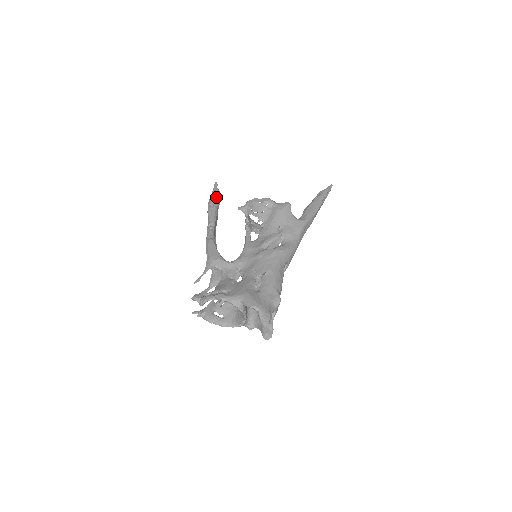
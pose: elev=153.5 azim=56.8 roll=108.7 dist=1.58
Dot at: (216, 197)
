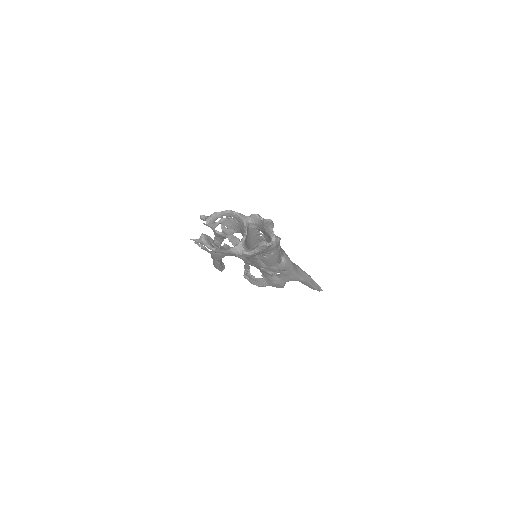
Dot at: occluded
